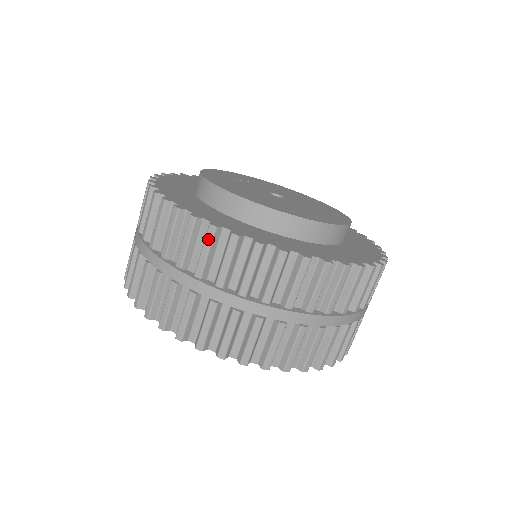
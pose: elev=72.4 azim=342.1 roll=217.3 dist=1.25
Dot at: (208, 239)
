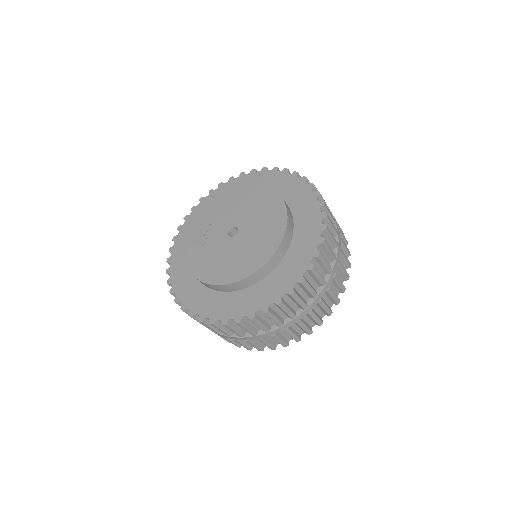
Dot at: (242, 327)
